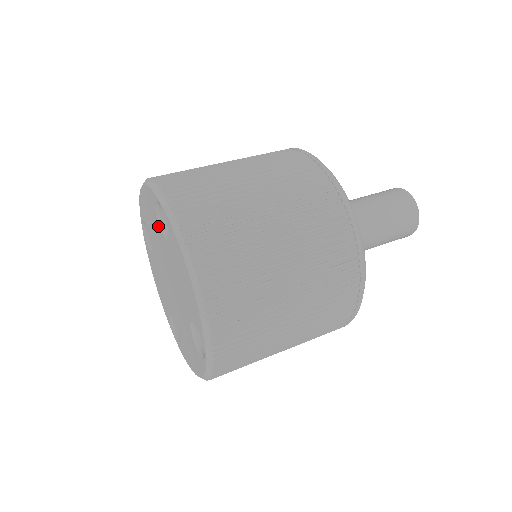
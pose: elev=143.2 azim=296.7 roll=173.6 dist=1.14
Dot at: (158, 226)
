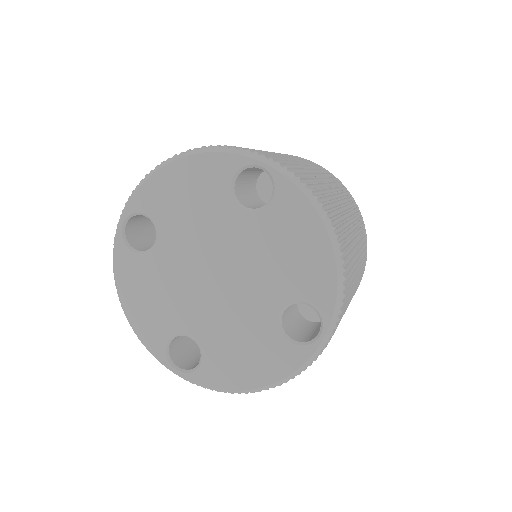
Dot at: (225, 201)
